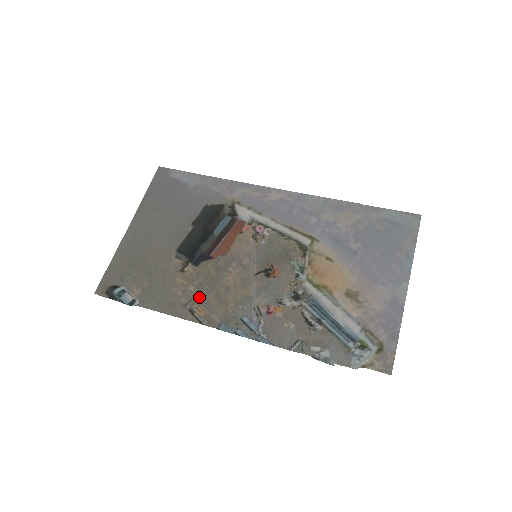
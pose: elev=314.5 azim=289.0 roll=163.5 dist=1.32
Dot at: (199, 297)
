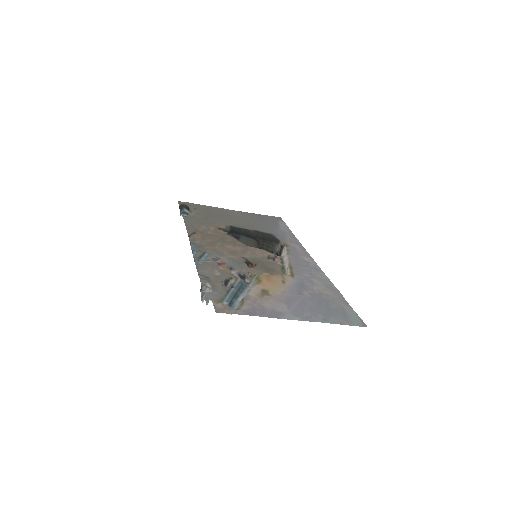
Dot at: (207, 235)
